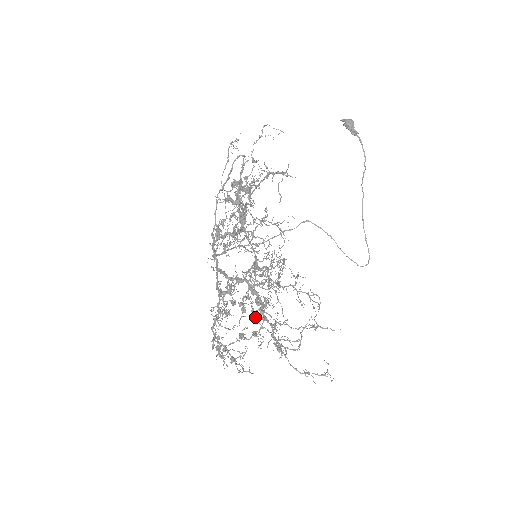
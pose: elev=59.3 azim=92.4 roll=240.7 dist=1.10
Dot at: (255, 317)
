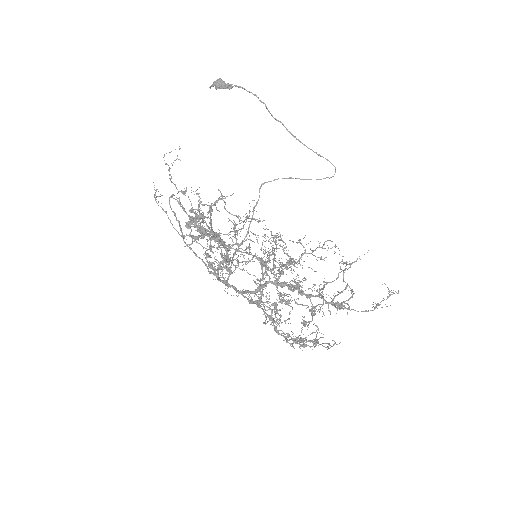
Dot at: (302, 305)
